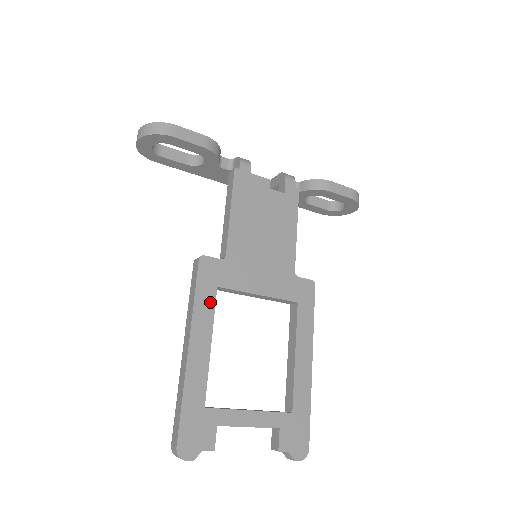
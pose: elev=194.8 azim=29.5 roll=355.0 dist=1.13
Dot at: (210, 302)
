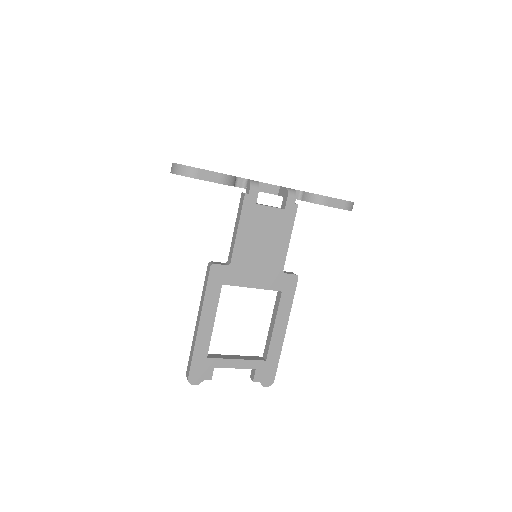
Dot at: (216, 295)
